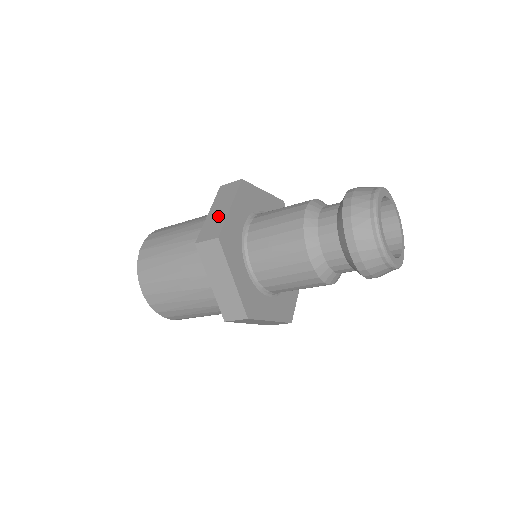
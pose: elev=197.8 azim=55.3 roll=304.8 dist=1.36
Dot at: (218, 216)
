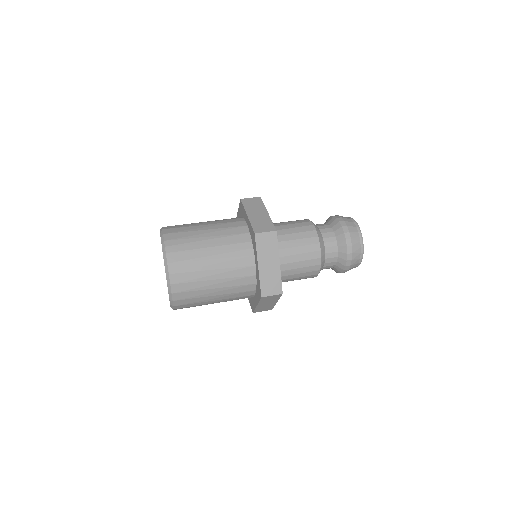
Dot at: (272, 272)
